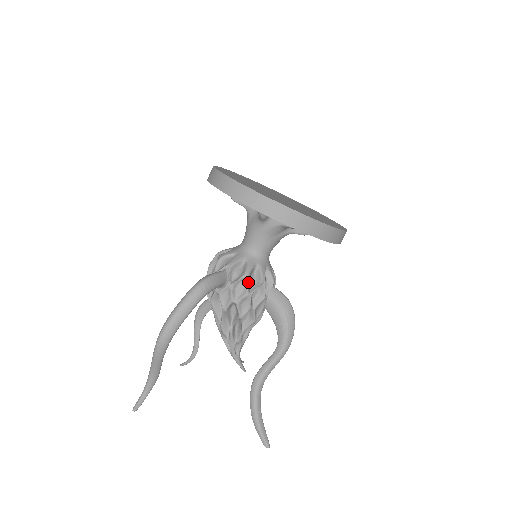
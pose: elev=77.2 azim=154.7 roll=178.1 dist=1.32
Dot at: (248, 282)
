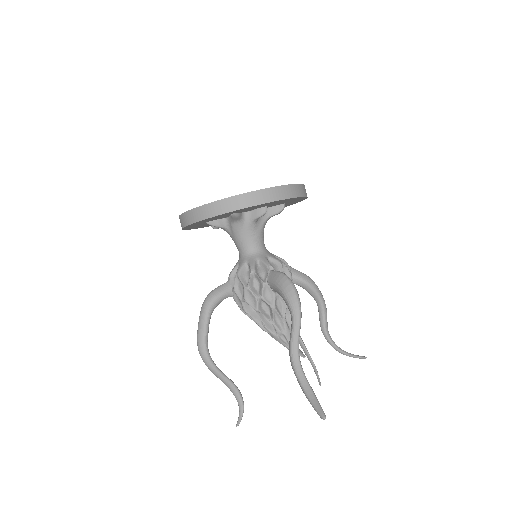
Dot at: (241, 279)
